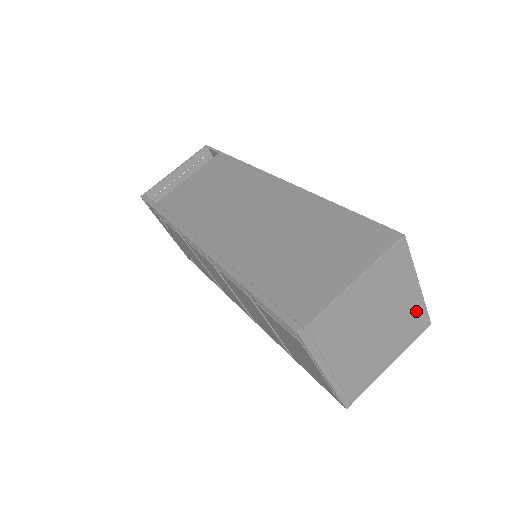
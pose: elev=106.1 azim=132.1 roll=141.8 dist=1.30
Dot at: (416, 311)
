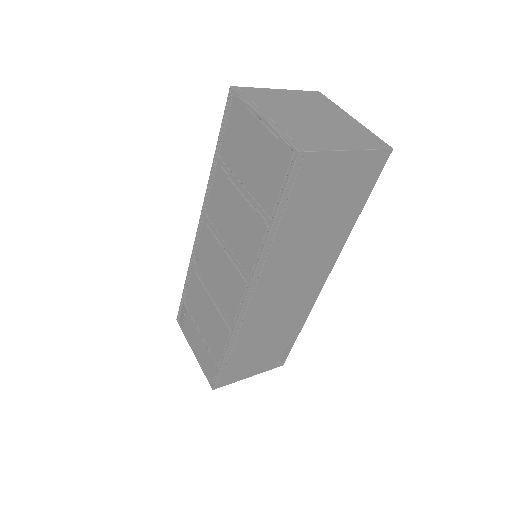
Dot at: (362, 131)
